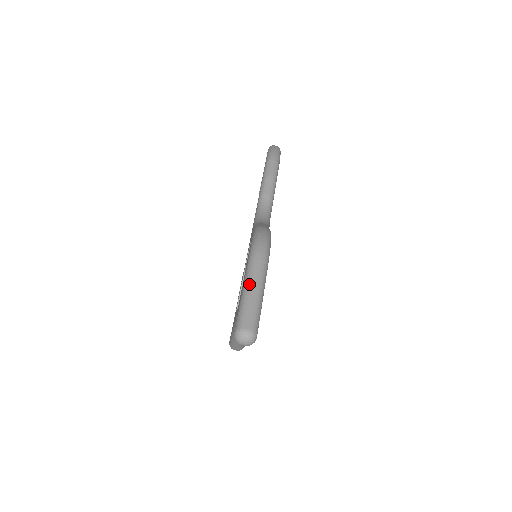
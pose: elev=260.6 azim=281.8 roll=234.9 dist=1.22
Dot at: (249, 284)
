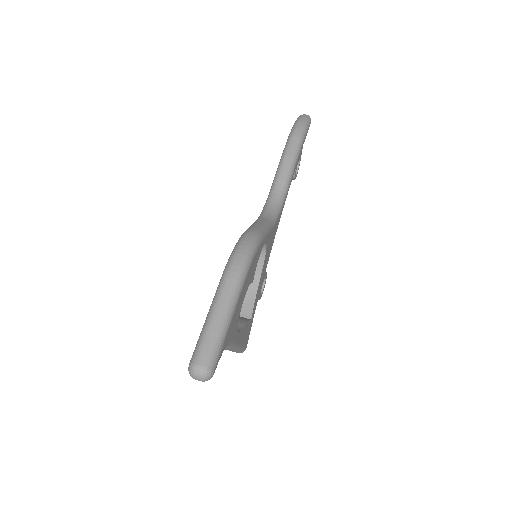
Dot at: (214, 308)
